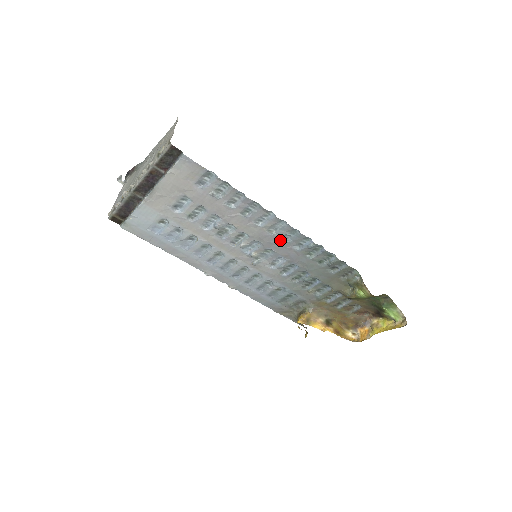
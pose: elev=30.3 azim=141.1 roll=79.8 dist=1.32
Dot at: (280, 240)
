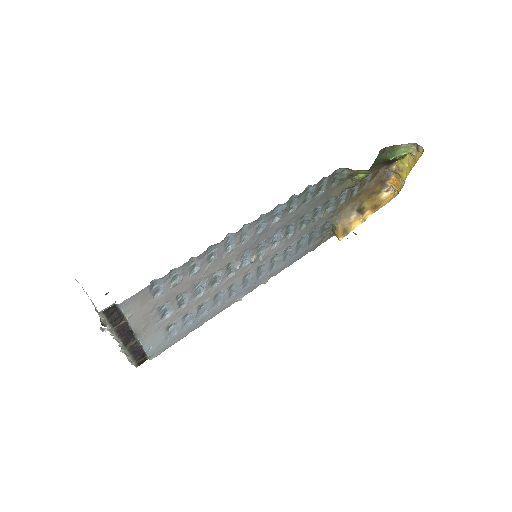
Dot at: (258, 233)
